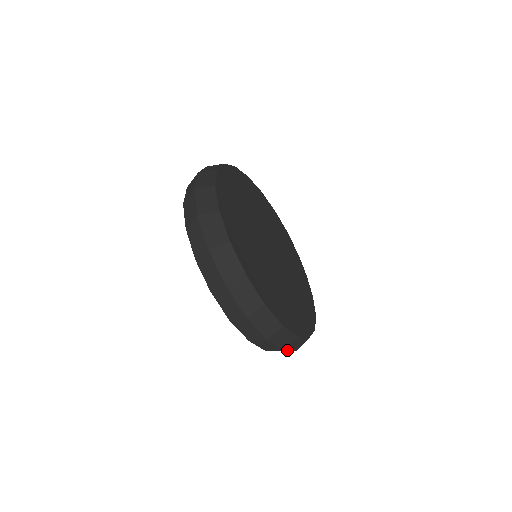
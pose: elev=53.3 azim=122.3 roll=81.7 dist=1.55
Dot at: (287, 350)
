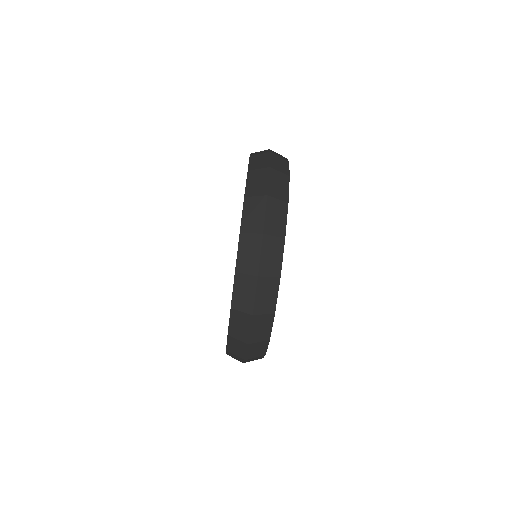
Dot at: (245, 360)
